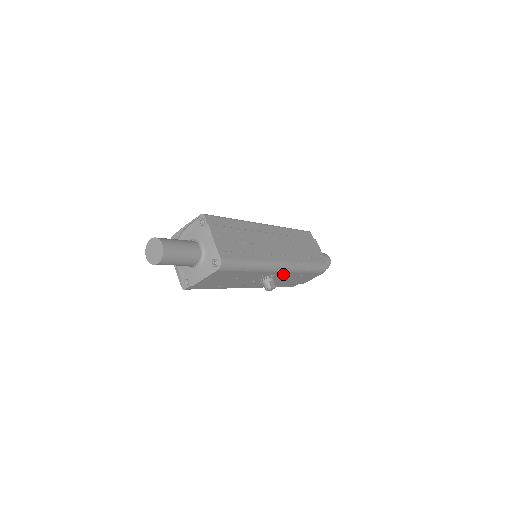
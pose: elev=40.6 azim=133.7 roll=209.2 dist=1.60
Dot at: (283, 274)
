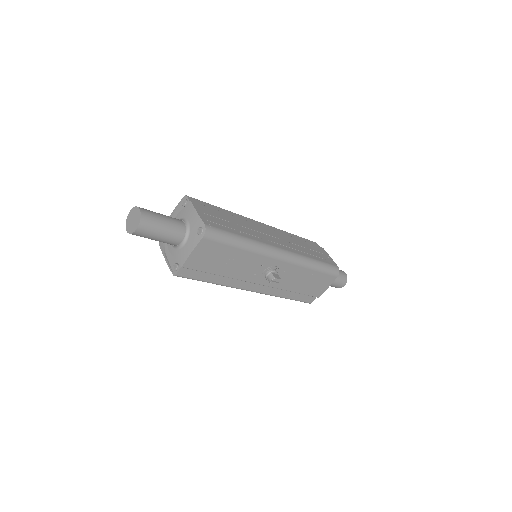
Dot at: (287, 267)
